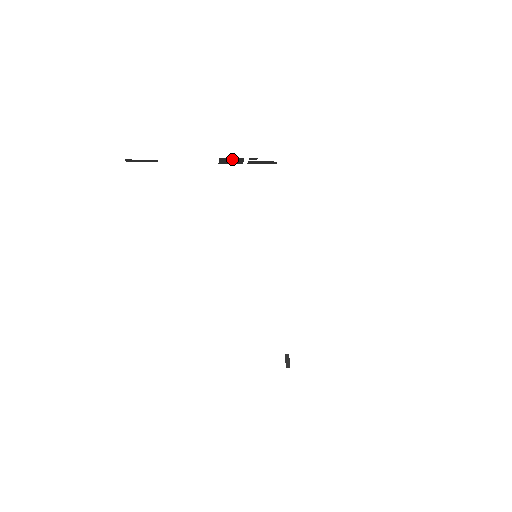
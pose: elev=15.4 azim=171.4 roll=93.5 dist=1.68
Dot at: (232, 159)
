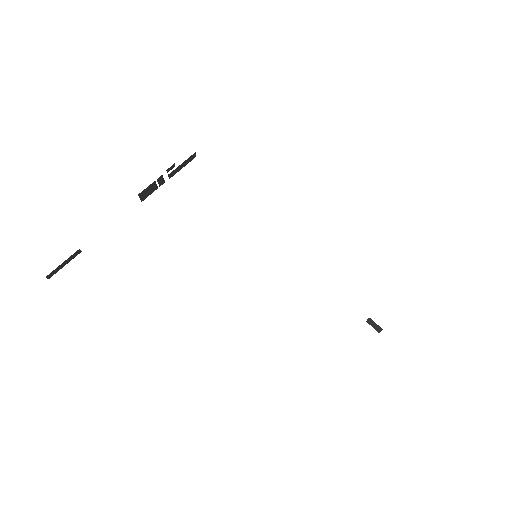
Dot at: (151, 186)
